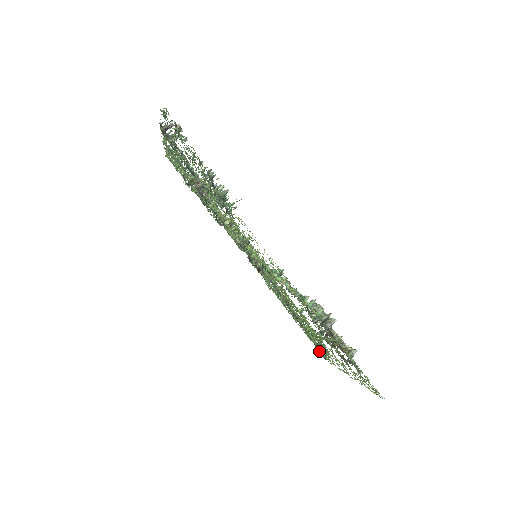
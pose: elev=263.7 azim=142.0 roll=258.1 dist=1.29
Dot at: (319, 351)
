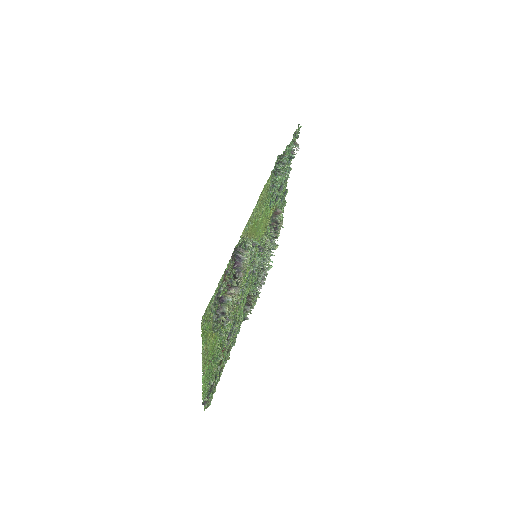
Dot at: occluded
